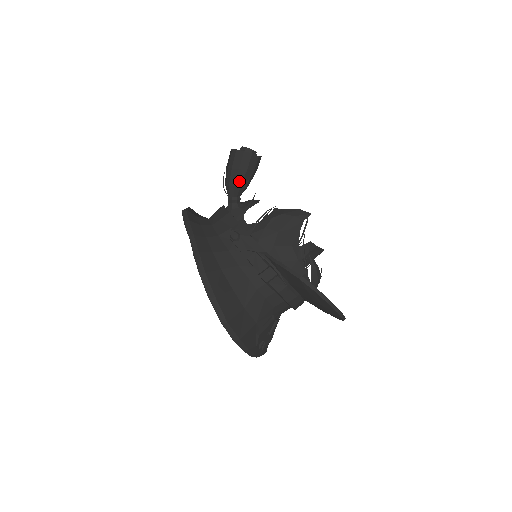
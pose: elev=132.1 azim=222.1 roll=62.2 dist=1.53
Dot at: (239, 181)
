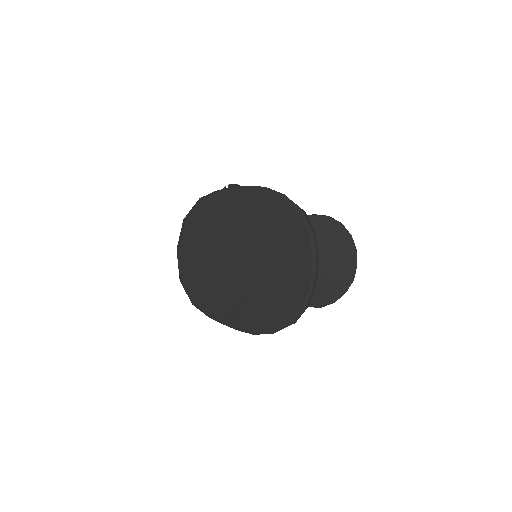
Dot at: occluded
